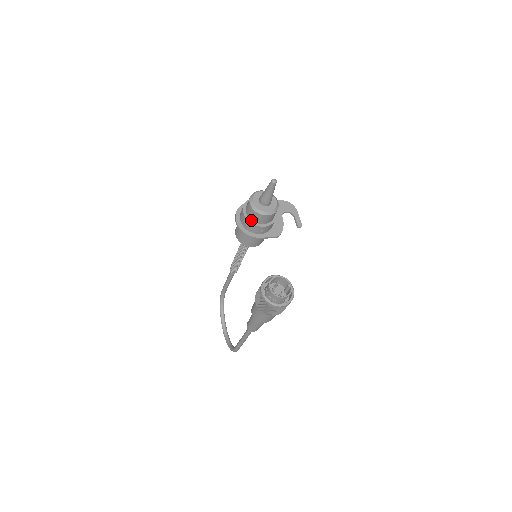
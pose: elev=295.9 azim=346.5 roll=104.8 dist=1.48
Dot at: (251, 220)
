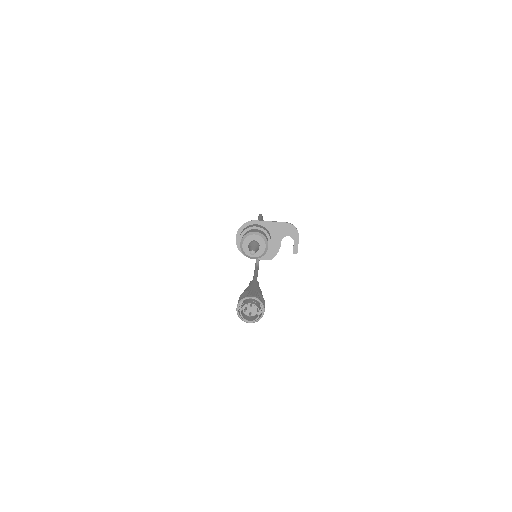
Dot at: occluded
